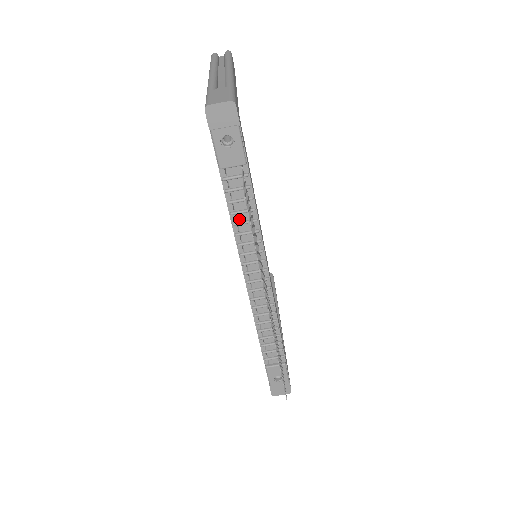
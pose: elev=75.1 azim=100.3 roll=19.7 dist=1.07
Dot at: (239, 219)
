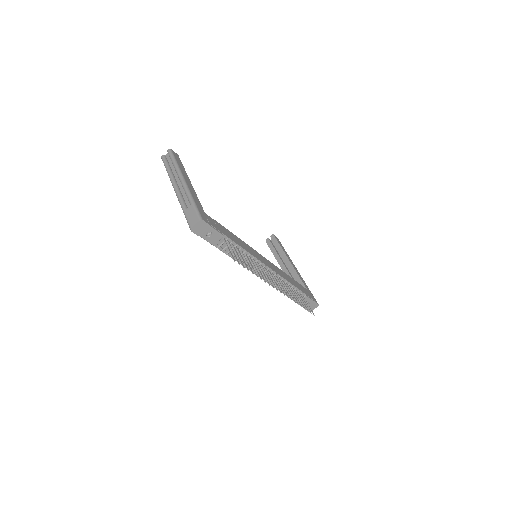
Dot at: (236, 256)
